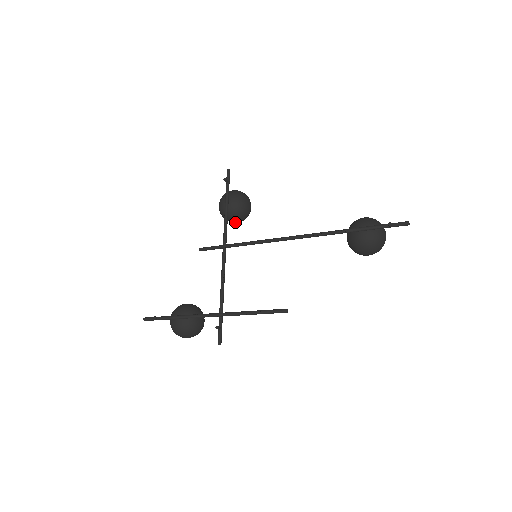
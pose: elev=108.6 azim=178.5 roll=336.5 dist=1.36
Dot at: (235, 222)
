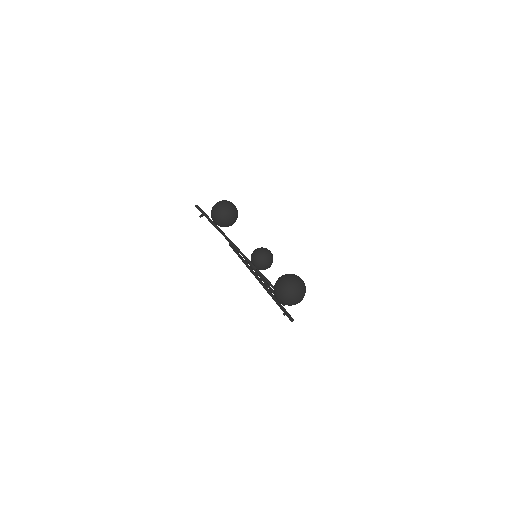
Dot at: occluded
